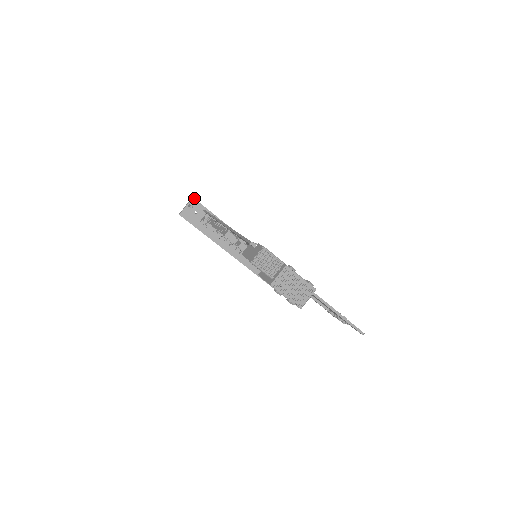
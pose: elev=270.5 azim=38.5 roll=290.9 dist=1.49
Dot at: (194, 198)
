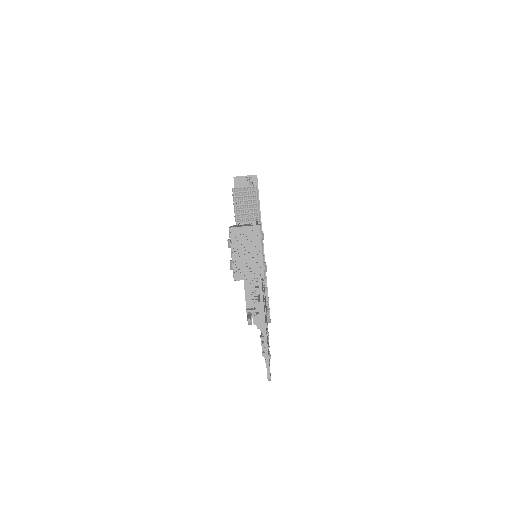
Dot at: occluded
